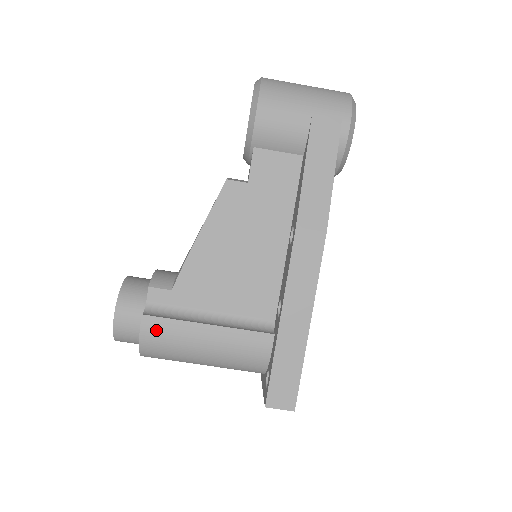
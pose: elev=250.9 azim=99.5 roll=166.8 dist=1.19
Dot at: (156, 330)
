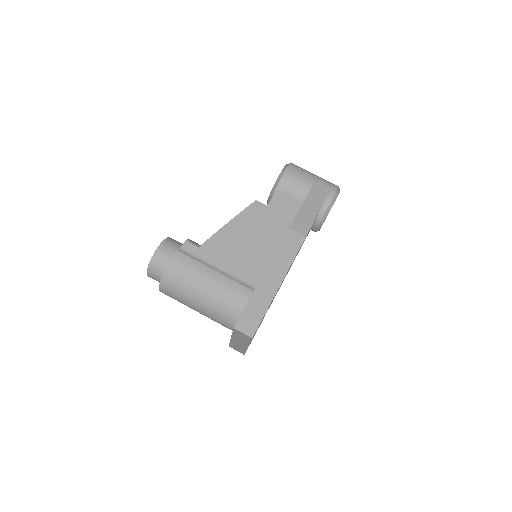
Dot at: (181, 262)
